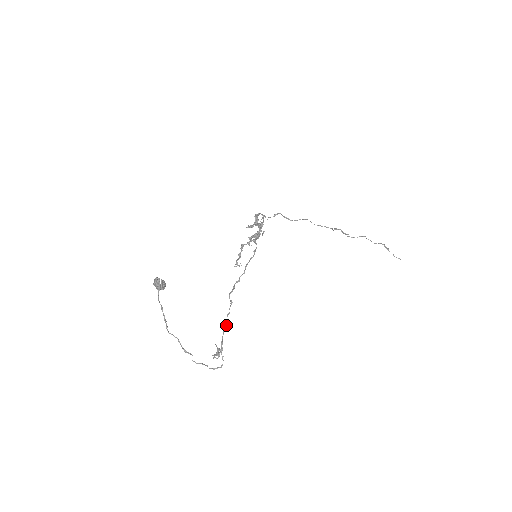
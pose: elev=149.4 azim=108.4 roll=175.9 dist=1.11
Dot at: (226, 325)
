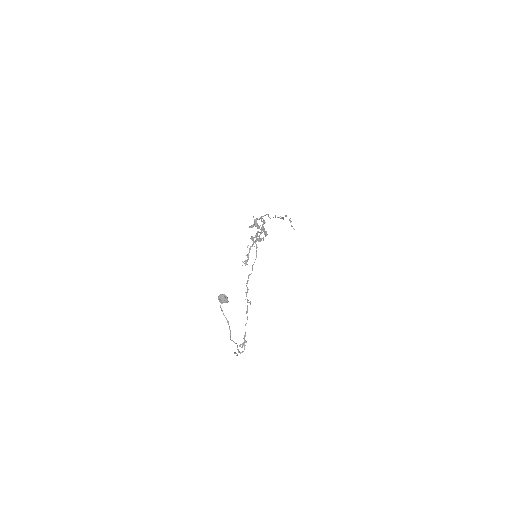
Dot at: occluded
